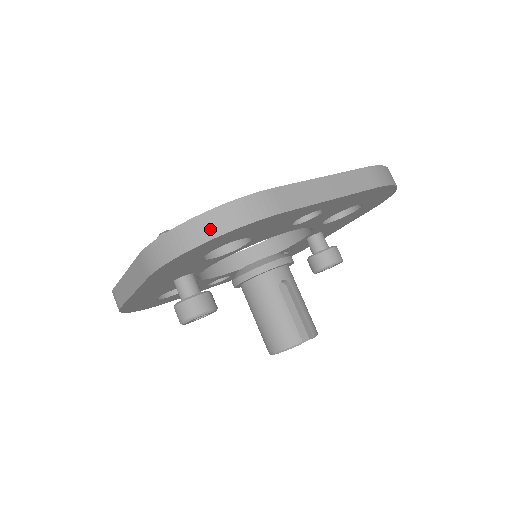
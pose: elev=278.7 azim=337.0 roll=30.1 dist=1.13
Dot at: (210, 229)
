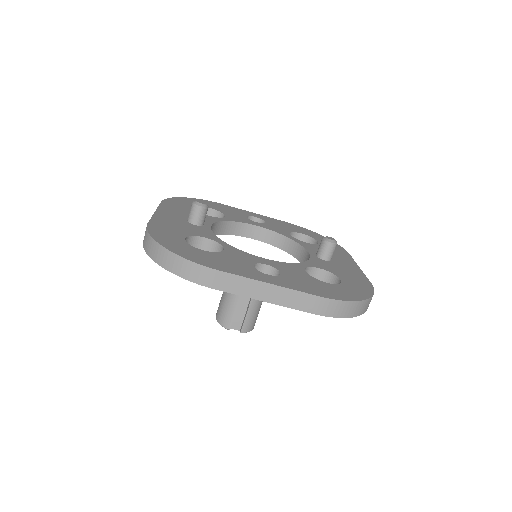
Dot at: (165, 262)
